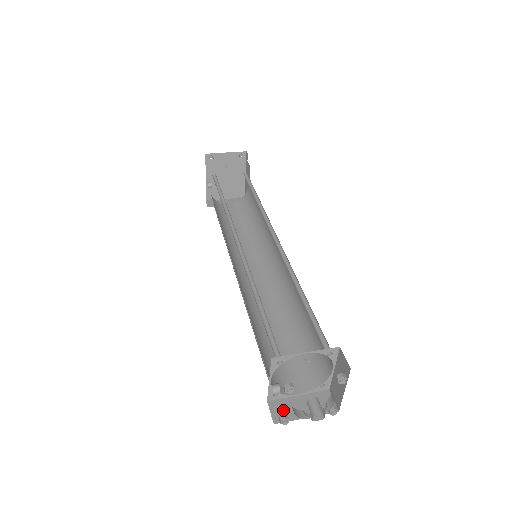
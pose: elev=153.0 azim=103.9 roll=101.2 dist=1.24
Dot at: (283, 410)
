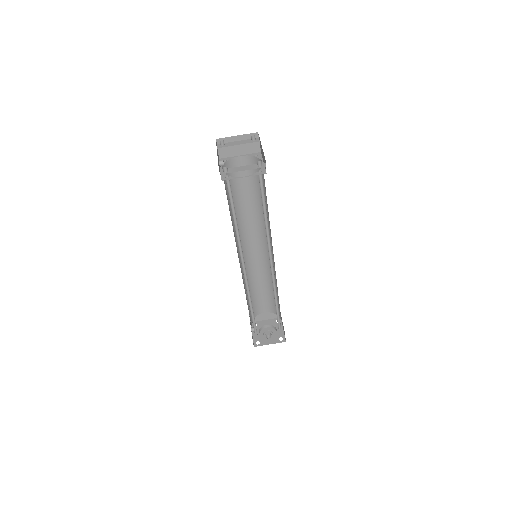
Dot at: (256, 318)
